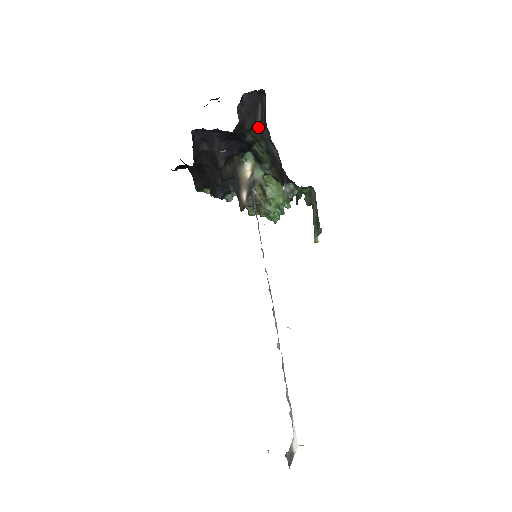
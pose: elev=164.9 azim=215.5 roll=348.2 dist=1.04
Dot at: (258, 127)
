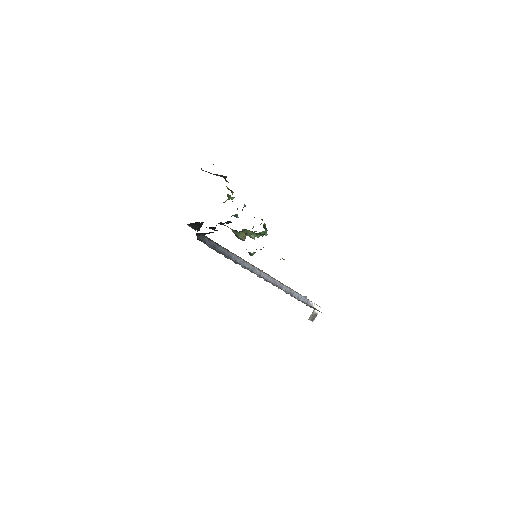
Dot at: occluded
